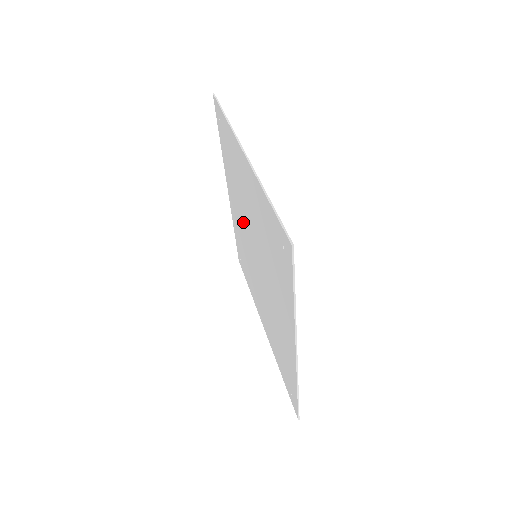
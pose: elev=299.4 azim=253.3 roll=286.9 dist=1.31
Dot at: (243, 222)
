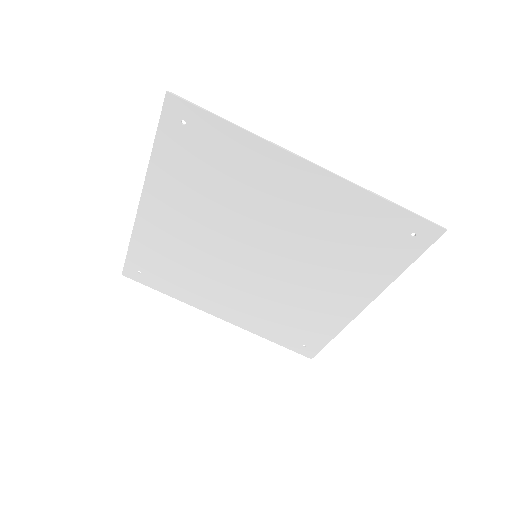
Dot at: (231, 277)
